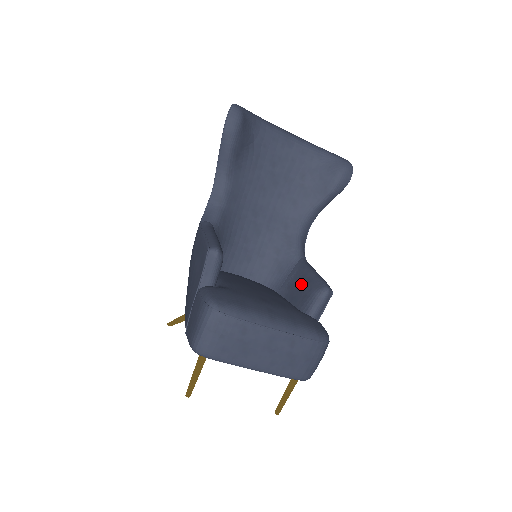
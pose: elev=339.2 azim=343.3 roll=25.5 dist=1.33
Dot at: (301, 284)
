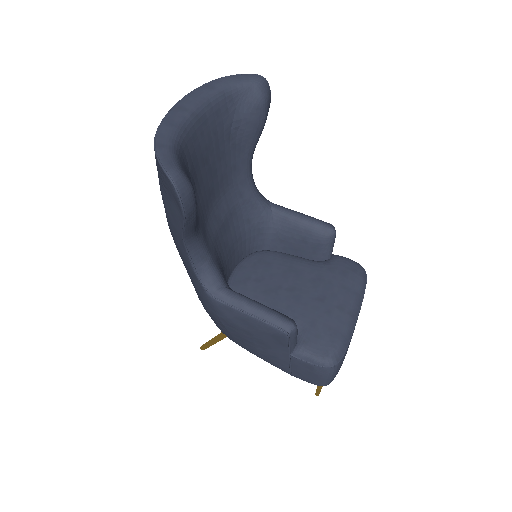
Dot at: (300, 237)
